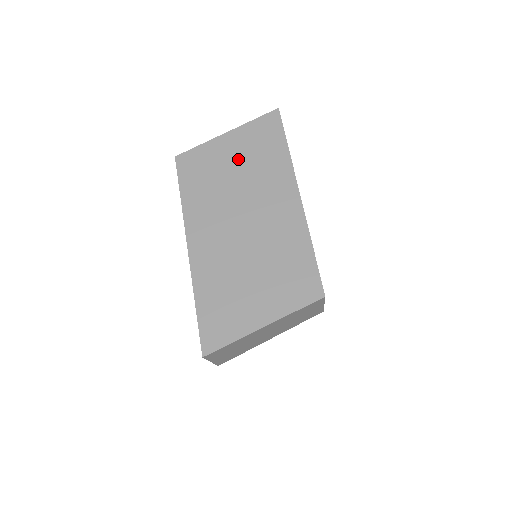
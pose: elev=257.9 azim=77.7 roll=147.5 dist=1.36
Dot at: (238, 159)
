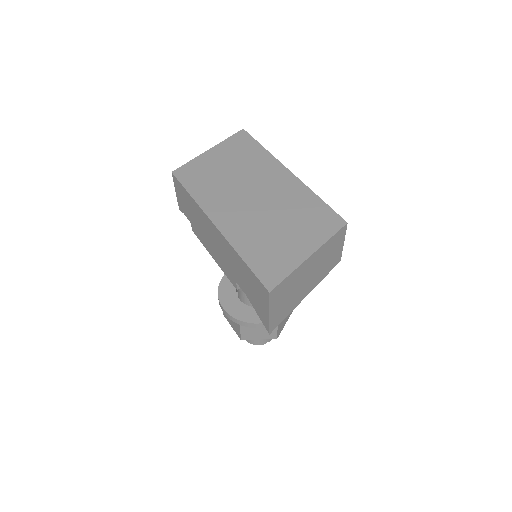
Dot at: (227, 162)
